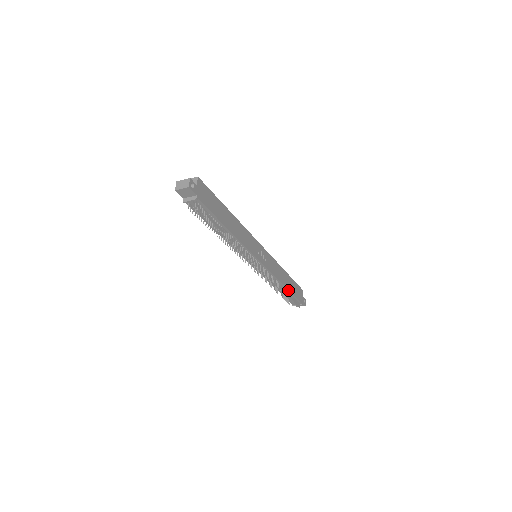
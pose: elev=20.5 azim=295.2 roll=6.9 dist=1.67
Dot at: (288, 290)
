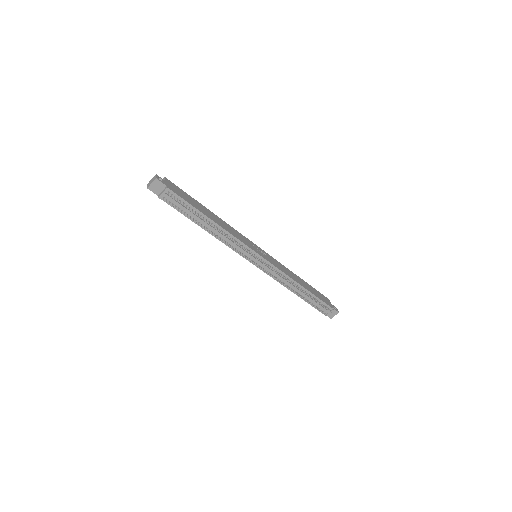
Dot at: (308, 291)
